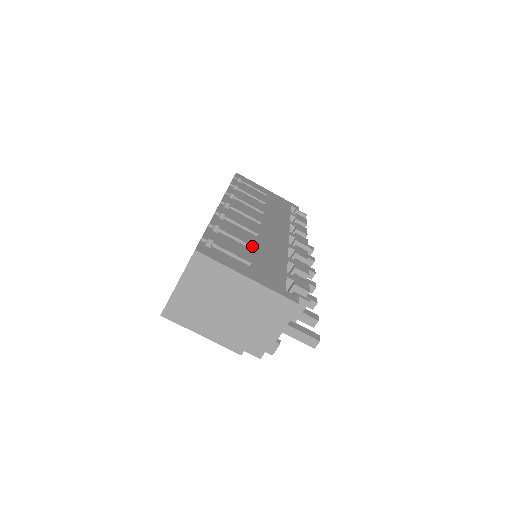
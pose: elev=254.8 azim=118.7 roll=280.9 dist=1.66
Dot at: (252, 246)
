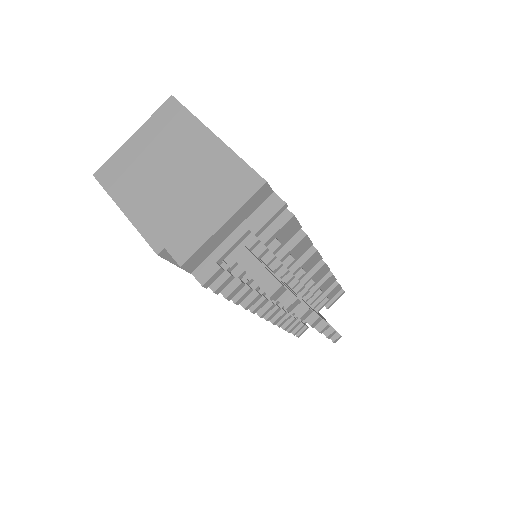
Dot at: occluded
